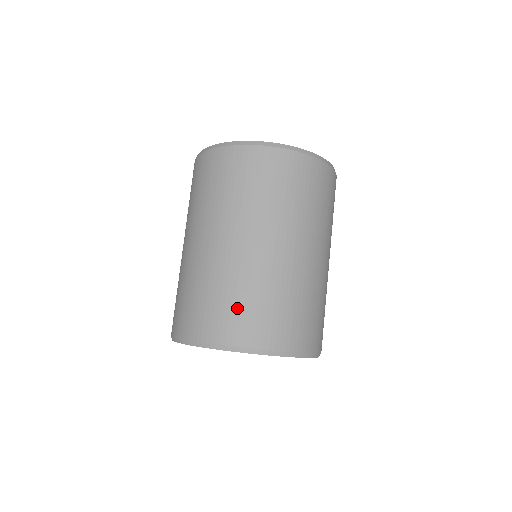
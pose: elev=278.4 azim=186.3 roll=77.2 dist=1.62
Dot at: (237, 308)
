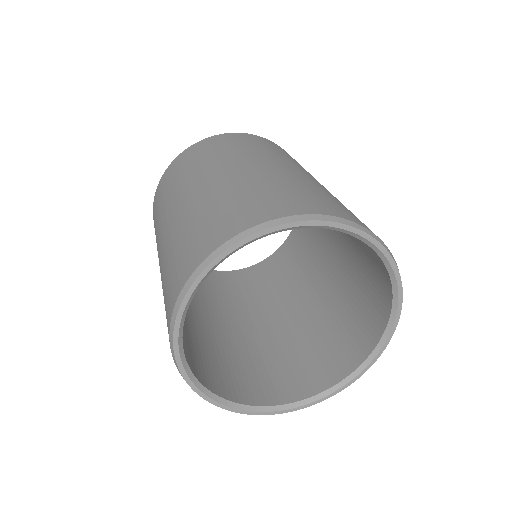
Dot at: occluded
